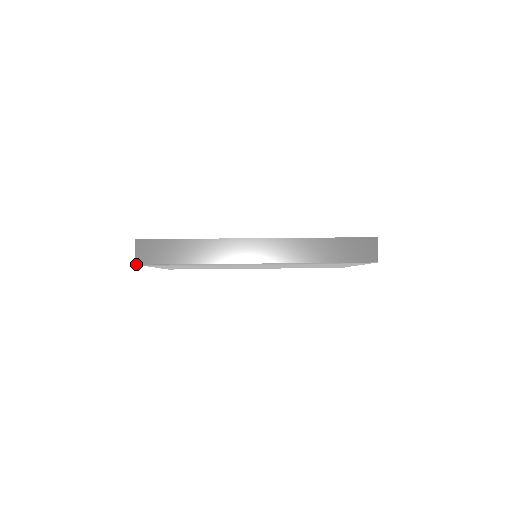
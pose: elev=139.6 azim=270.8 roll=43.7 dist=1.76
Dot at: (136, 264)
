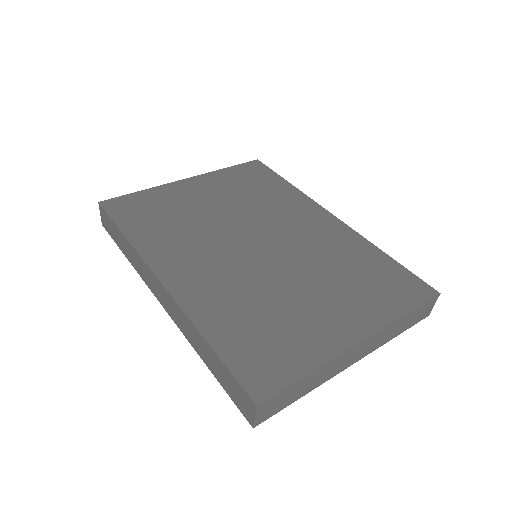
Dot at: (102, 225)
